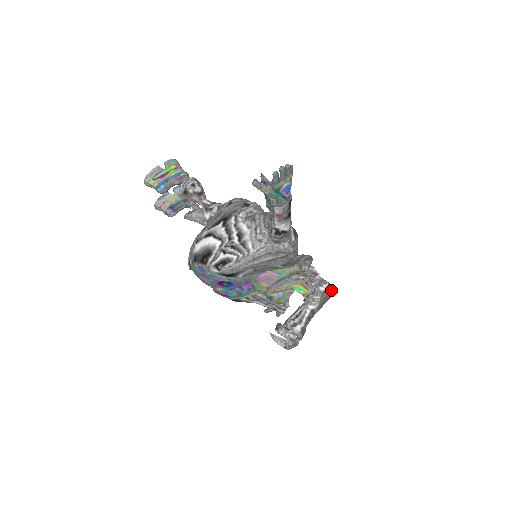
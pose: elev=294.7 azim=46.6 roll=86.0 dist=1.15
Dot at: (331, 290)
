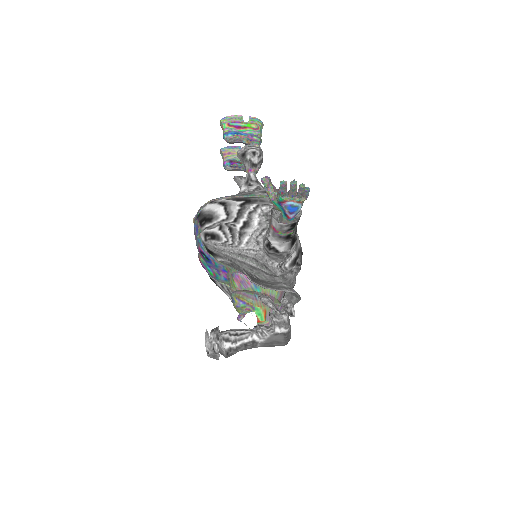
Dot at: (287, 338)
